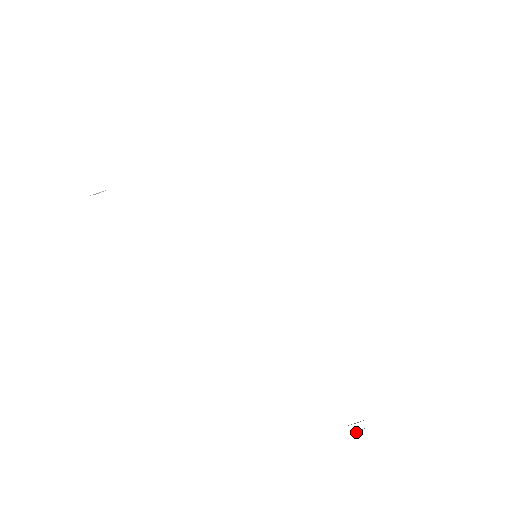
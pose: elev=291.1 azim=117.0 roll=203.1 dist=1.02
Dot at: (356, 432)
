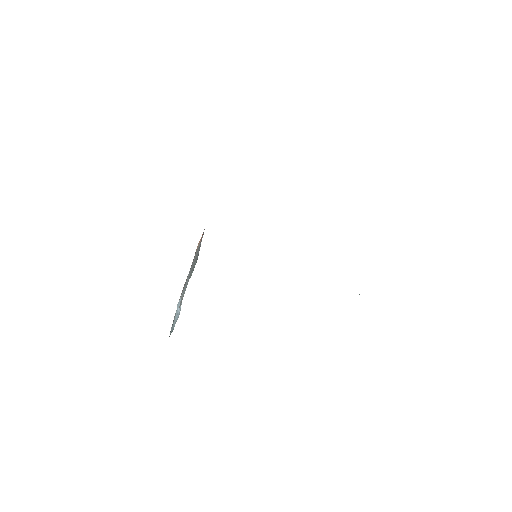
Dot at: occluded
